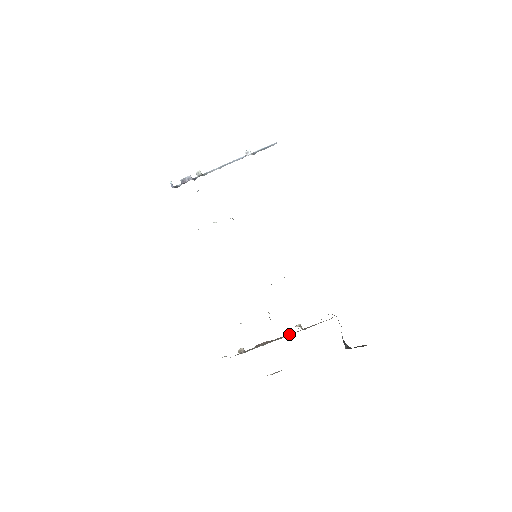
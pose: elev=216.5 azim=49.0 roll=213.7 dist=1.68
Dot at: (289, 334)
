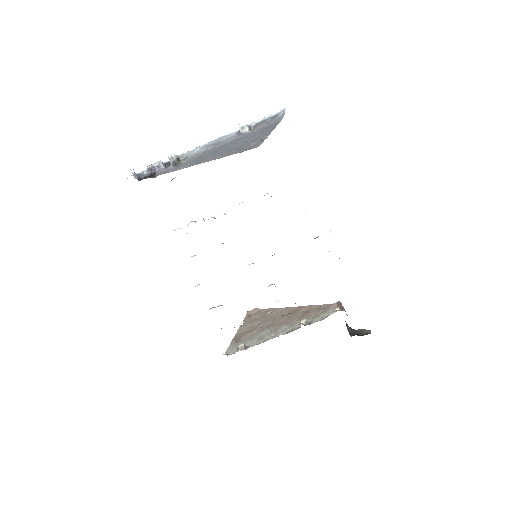
Dot at: (285, 309)
